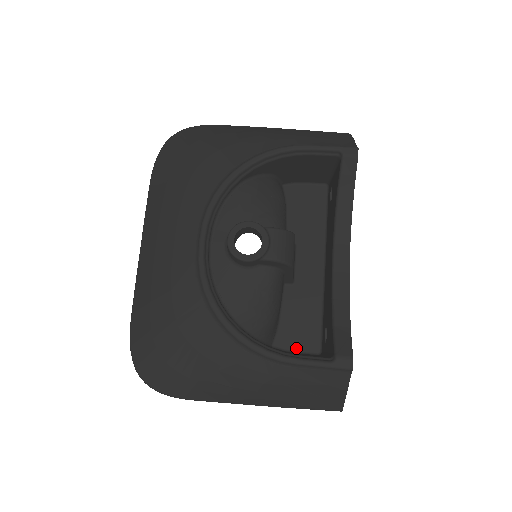
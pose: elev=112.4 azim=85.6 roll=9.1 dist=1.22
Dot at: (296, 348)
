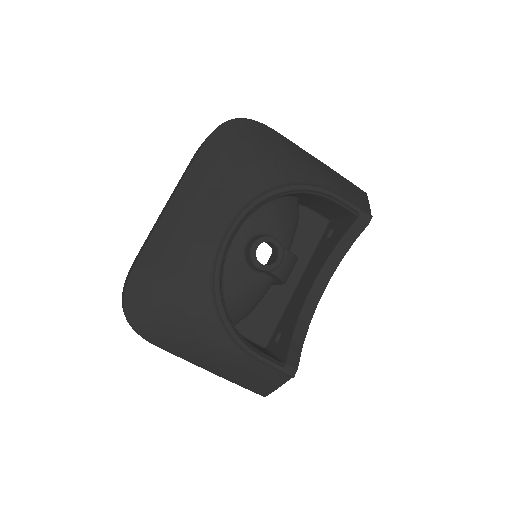
Dot at: (250, 336)
